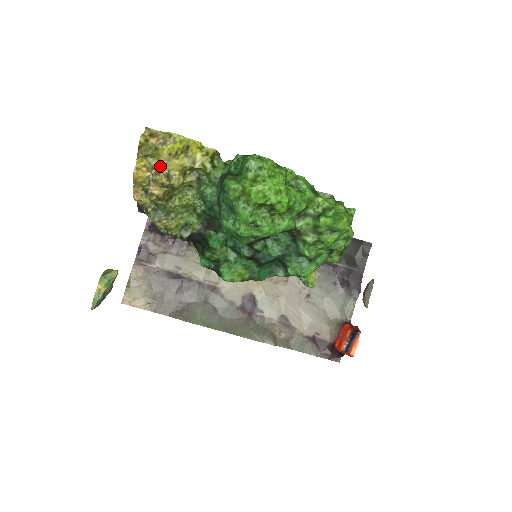
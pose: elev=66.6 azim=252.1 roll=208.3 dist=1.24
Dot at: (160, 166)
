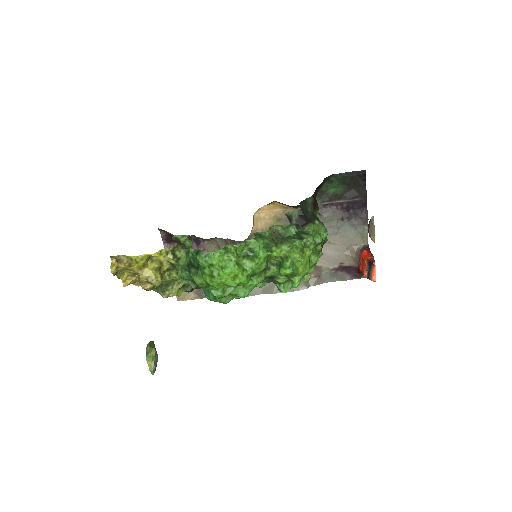
Dot at: (138, 275)
